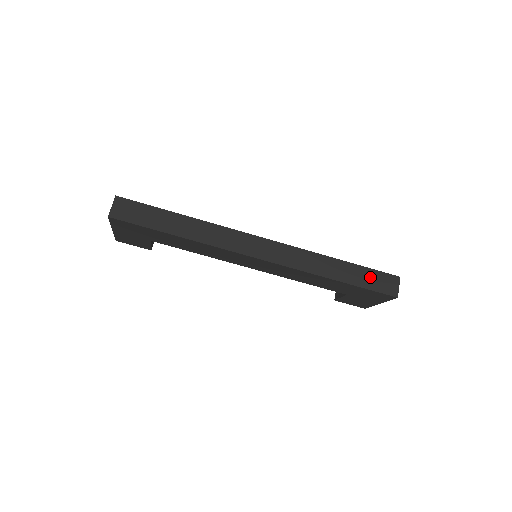
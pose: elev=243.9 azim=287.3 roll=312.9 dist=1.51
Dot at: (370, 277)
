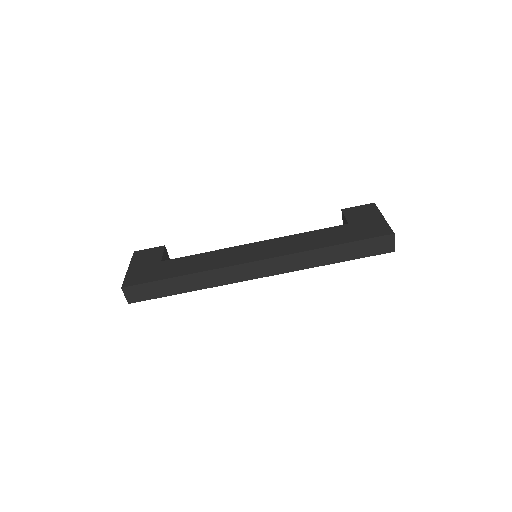
Dot at: (364, 247)
